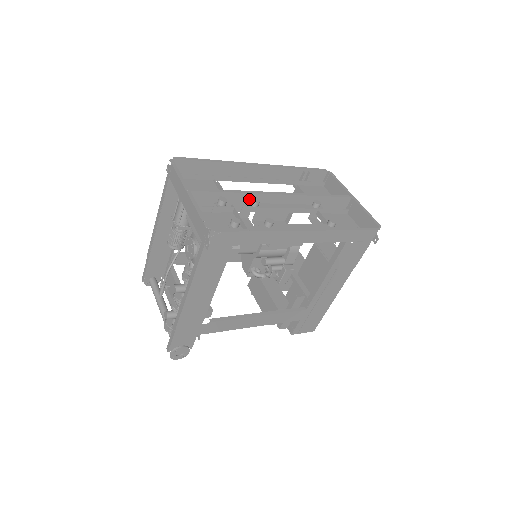
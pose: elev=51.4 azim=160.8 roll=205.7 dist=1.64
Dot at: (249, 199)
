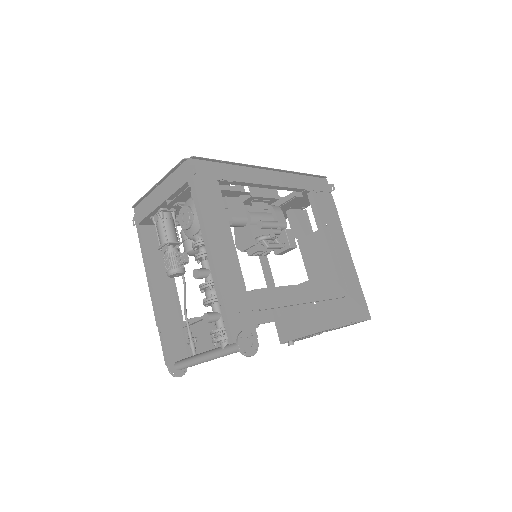
Dot at: occluded
